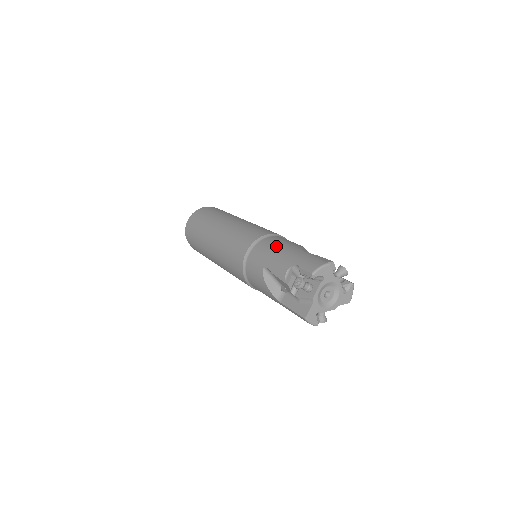
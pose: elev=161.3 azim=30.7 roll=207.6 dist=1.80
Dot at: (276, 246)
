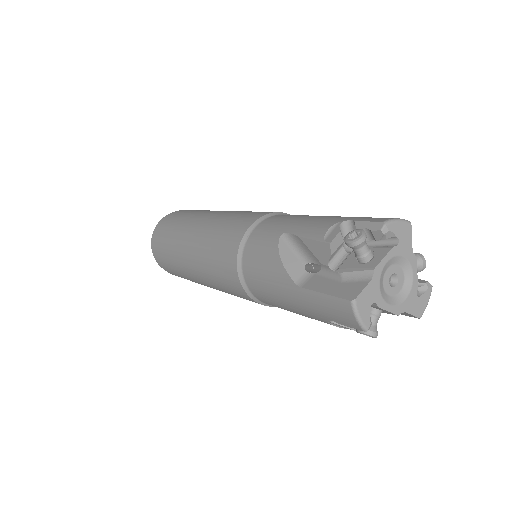
Dot at: (307, 215)
